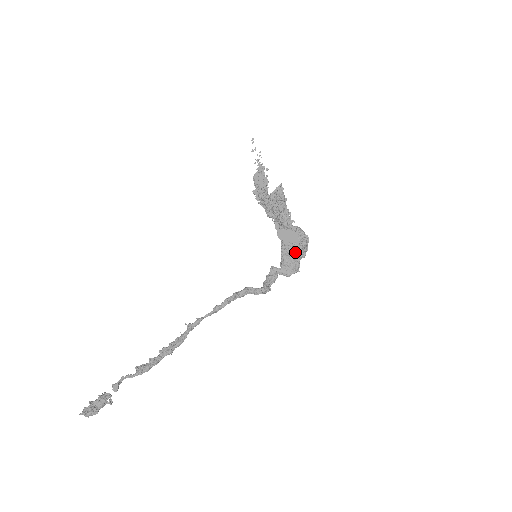
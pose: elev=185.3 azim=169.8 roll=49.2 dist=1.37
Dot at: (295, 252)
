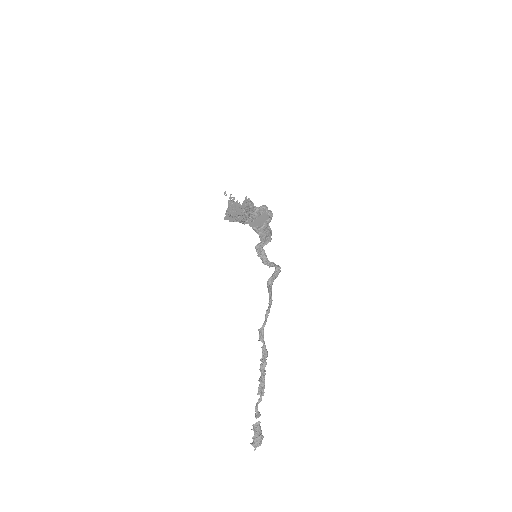
Dot at: (267, 225)
